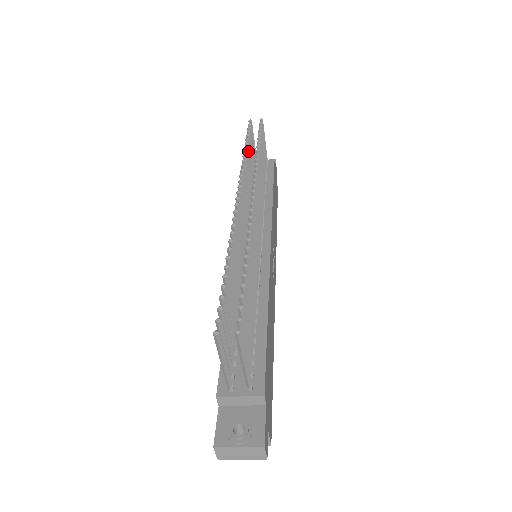
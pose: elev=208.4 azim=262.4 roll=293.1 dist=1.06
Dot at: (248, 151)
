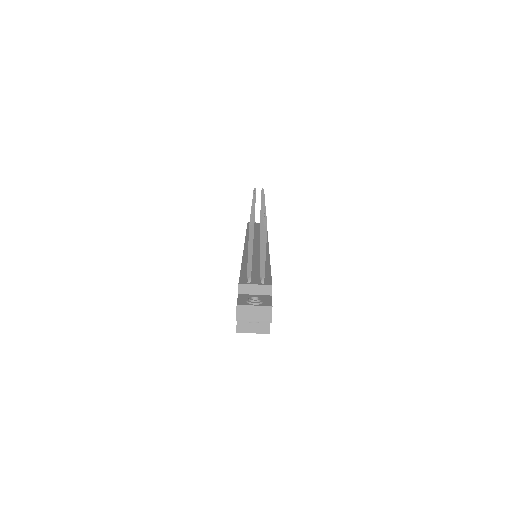
Dot at: occluded
